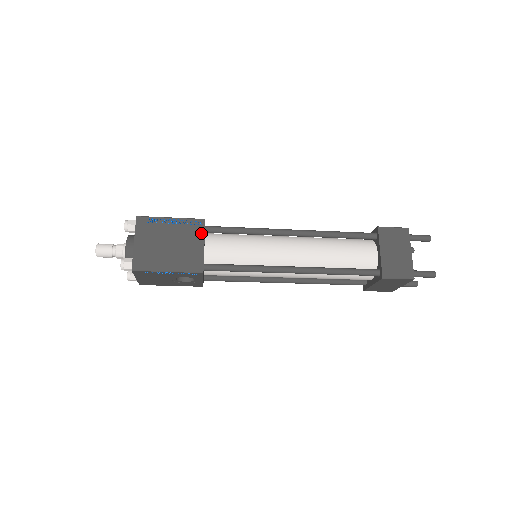
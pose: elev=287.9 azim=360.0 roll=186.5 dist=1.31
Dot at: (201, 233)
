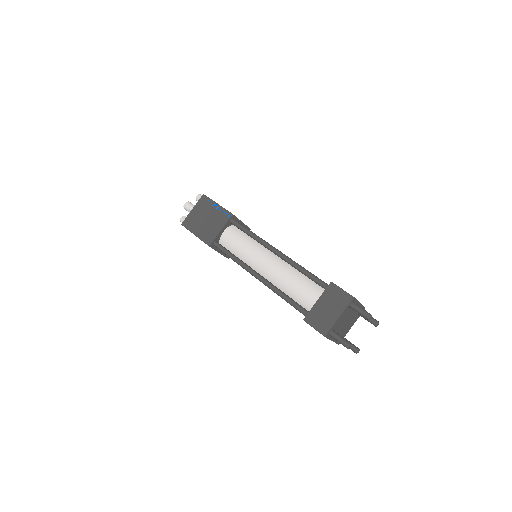
Dot at: (225, 222)
